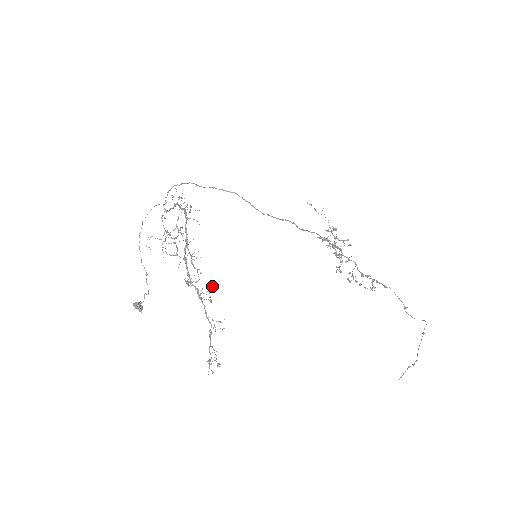
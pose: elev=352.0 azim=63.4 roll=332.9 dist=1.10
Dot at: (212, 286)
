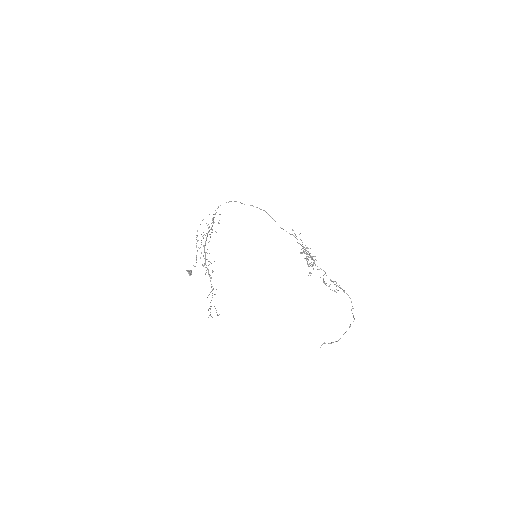
Dot at: occluded
